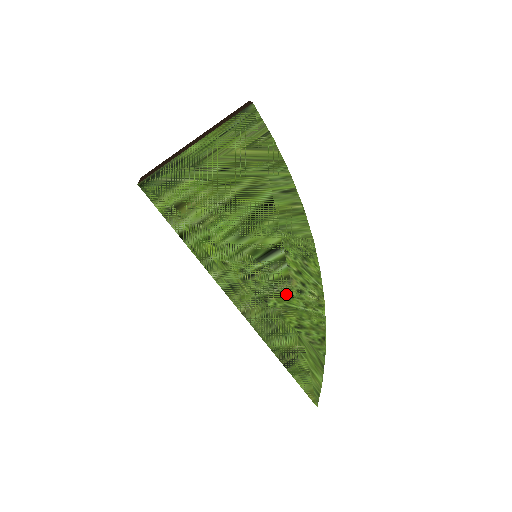
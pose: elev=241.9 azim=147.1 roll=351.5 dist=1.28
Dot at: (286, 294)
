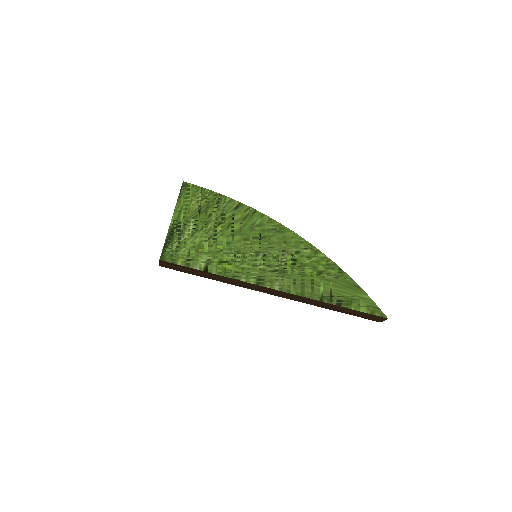
Dot at: (292, 260)
